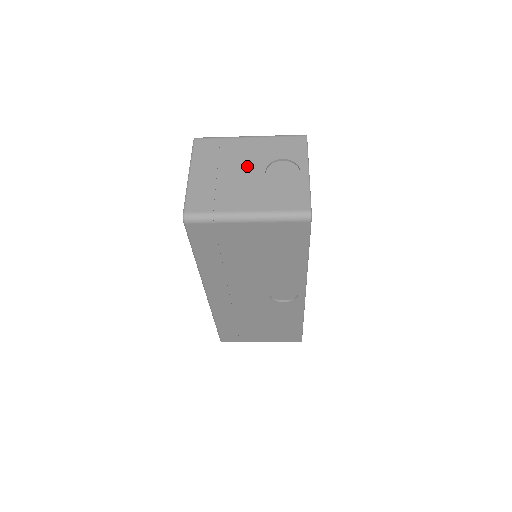
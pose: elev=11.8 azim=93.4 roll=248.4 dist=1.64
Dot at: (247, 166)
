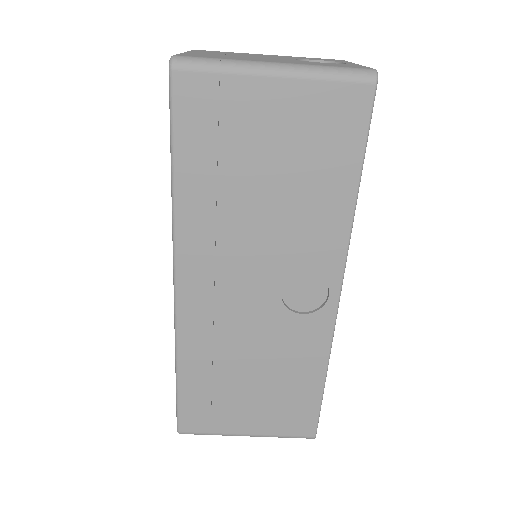
Dot at: (268, 57)
